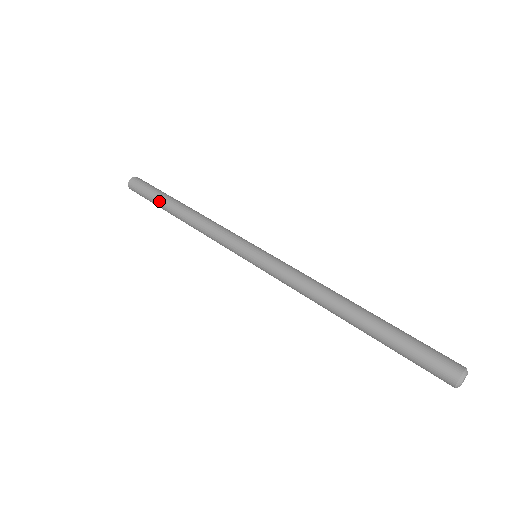
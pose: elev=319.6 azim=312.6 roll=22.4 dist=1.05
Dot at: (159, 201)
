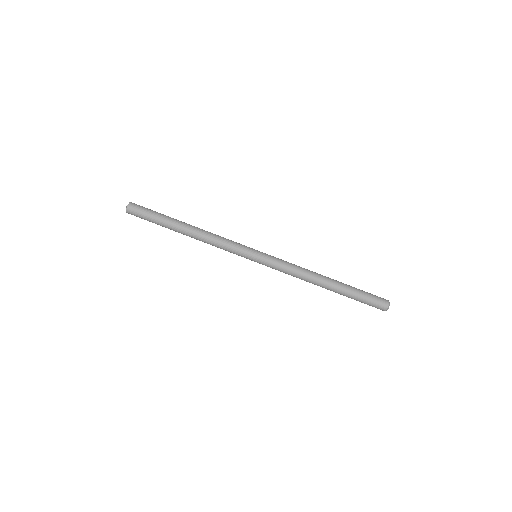
Dot at: (164, 225)
